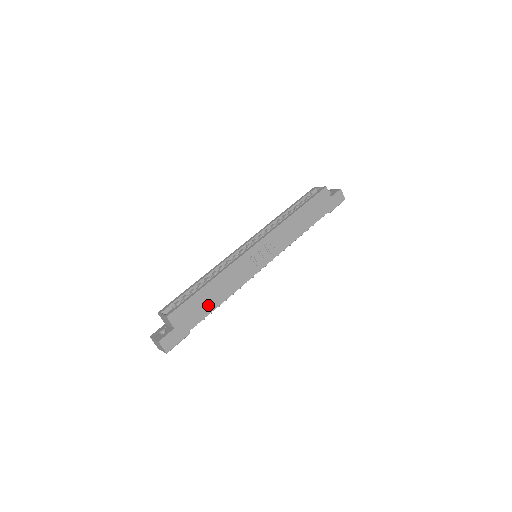
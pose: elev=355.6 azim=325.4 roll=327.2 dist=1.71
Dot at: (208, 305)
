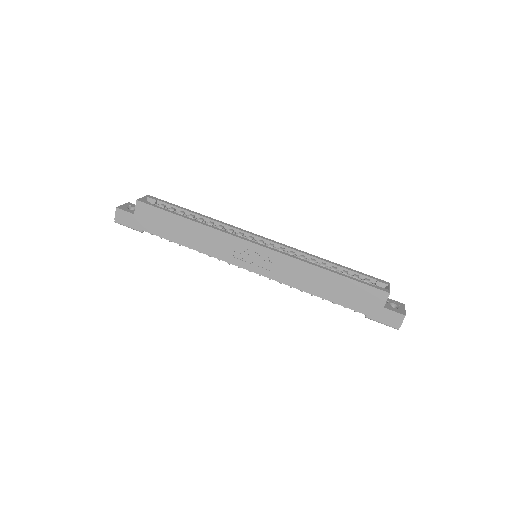
Dot at: (172, 233)
